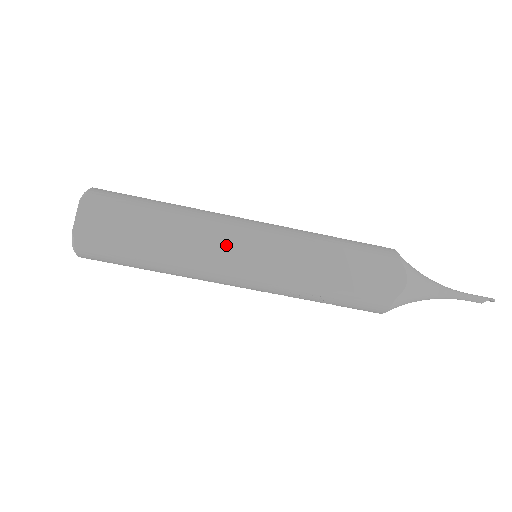
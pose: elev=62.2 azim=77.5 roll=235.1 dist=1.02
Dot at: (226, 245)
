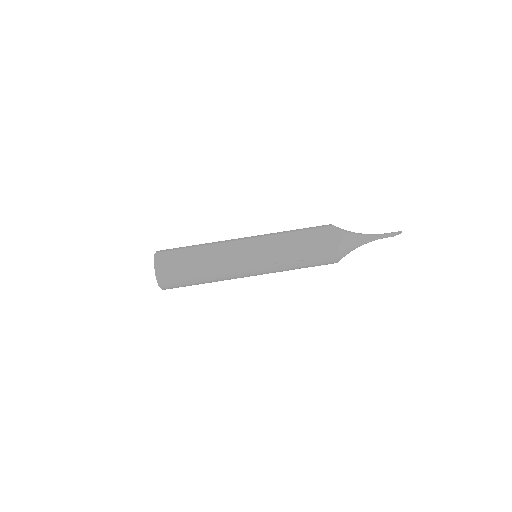
Dot at: (236, 251)
